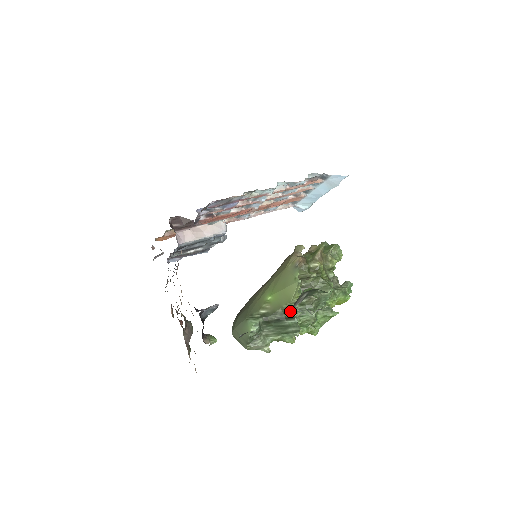
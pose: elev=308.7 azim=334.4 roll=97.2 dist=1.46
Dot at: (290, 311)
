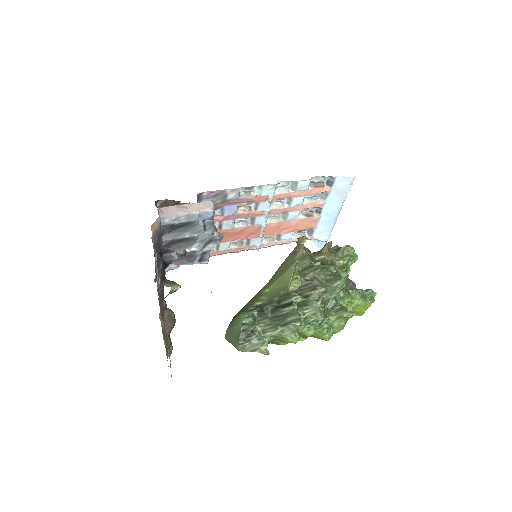
Dot at: occluded
